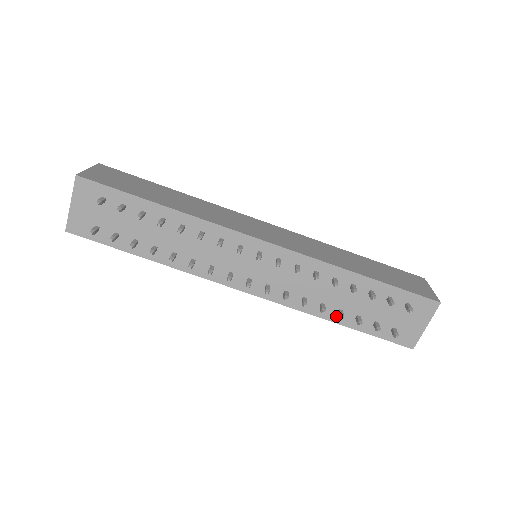
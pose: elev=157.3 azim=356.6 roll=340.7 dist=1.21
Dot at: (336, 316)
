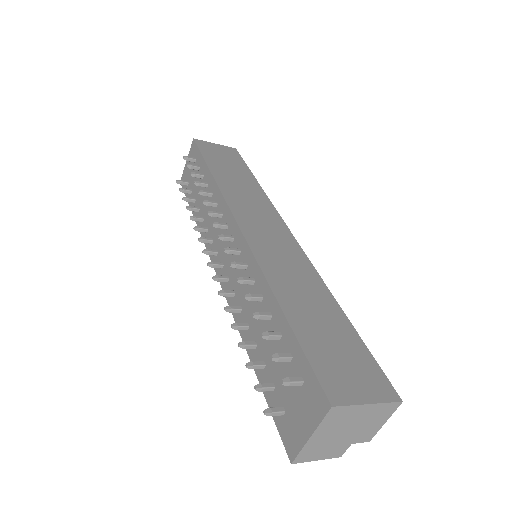
Dot at: (252, 349)
